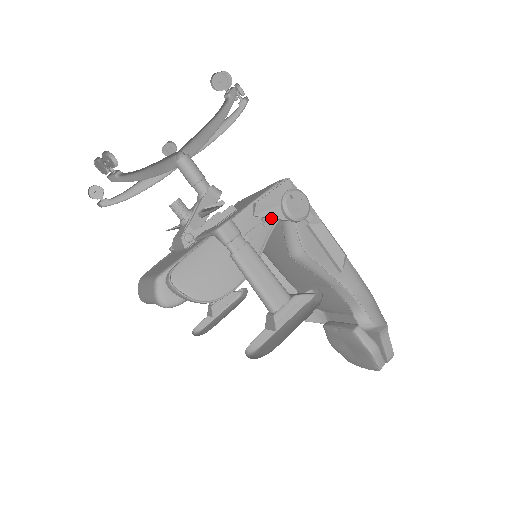
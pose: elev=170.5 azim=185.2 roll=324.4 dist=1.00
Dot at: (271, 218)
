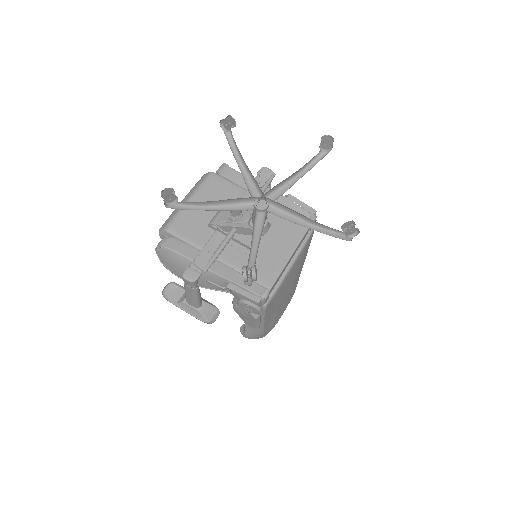
Dot at: (232, 292)
